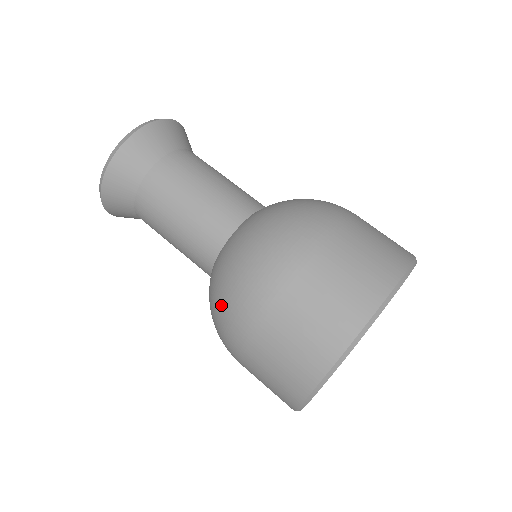
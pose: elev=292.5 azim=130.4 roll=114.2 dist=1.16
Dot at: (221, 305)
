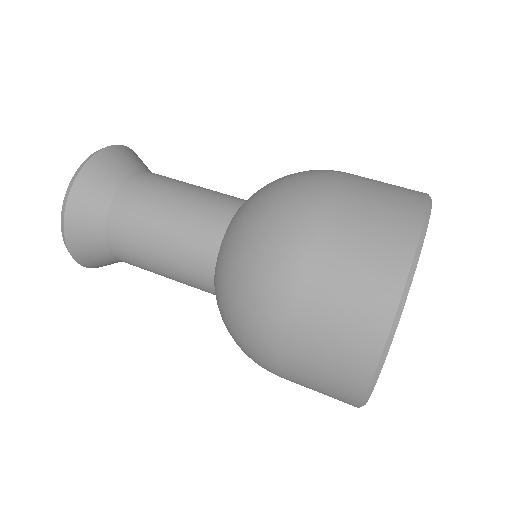
Dot at: (237, 326)
